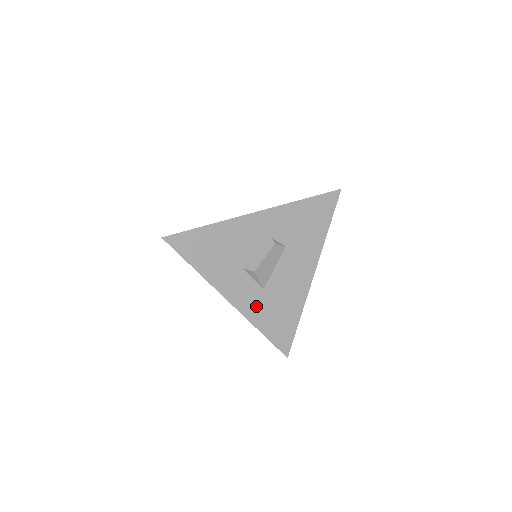
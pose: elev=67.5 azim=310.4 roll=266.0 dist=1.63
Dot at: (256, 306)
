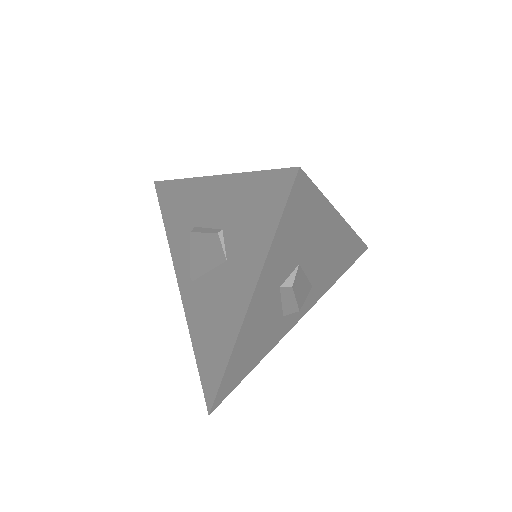
Dot at: (317, 292)
